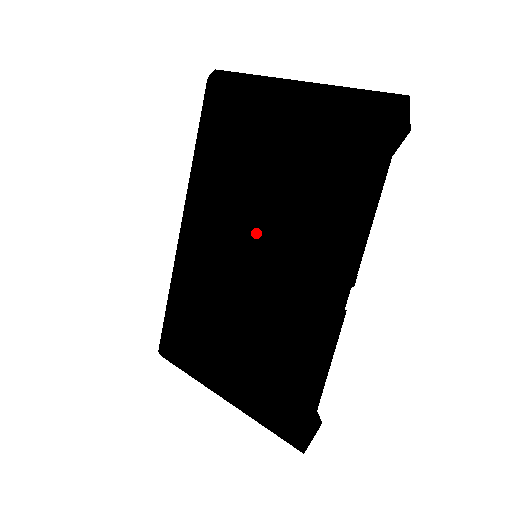
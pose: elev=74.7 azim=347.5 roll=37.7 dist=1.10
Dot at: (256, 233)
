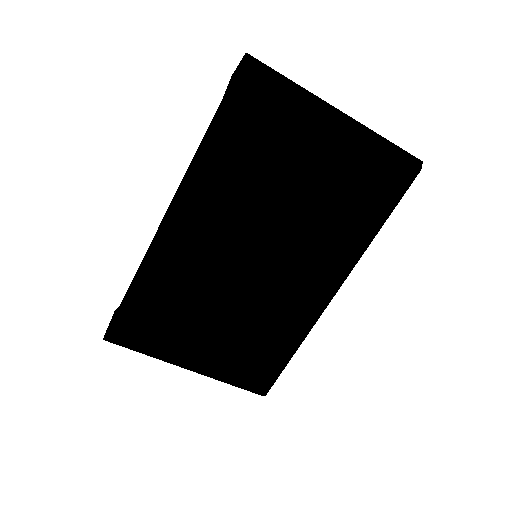
Dot at: (274, 243)
